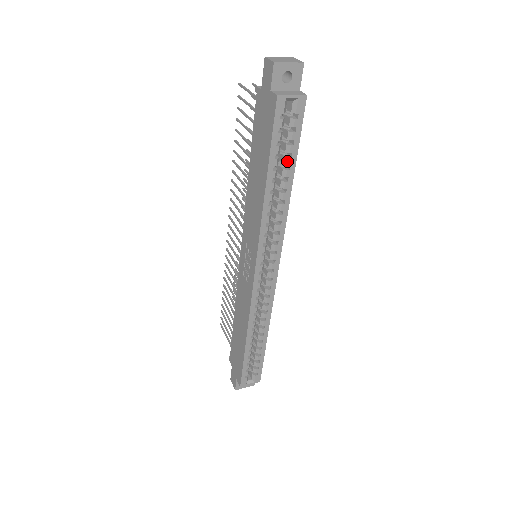
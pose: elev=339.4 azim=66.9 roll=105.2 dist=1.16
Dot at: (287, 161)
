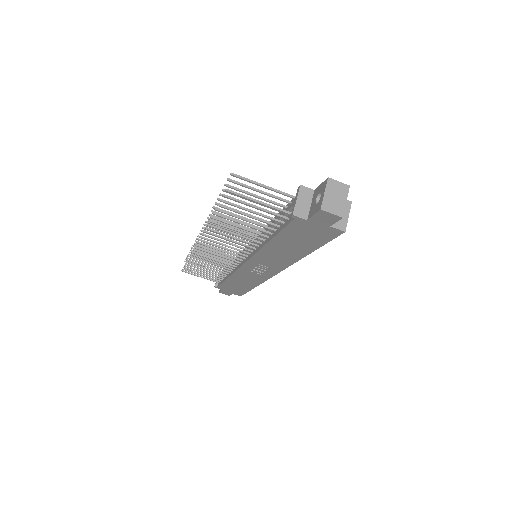
Dot at: occluded
